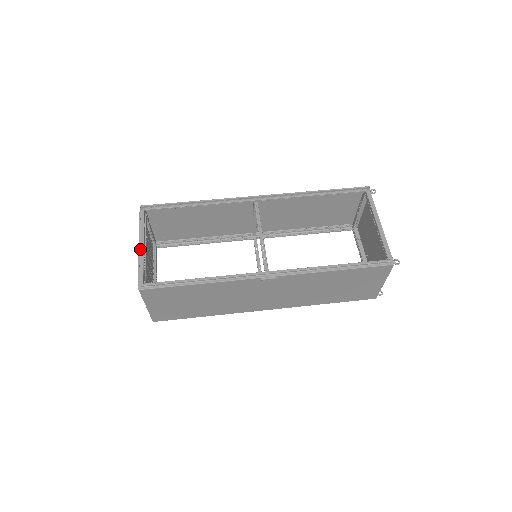
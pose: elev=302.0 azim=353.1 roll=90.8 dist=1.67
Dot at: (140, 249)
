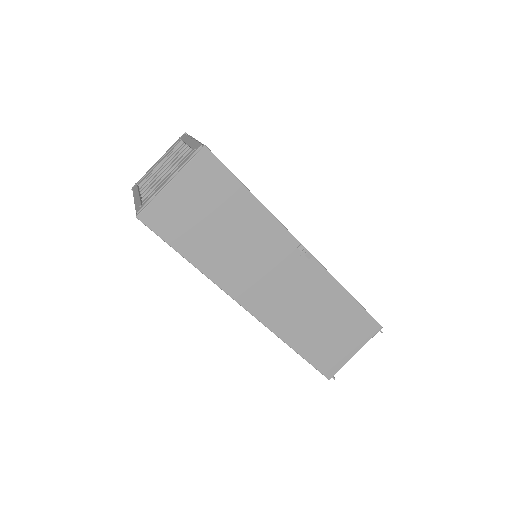
Dot at: occluded
